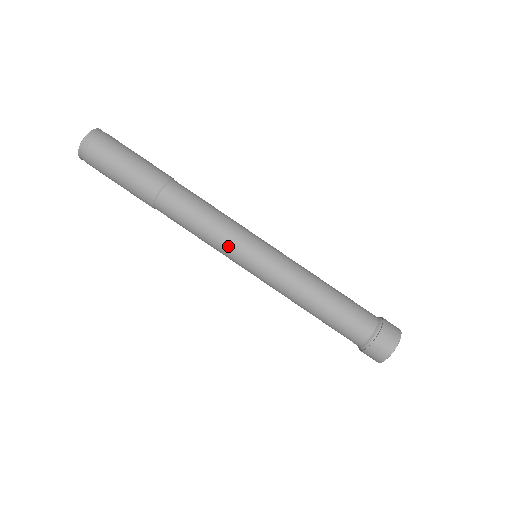
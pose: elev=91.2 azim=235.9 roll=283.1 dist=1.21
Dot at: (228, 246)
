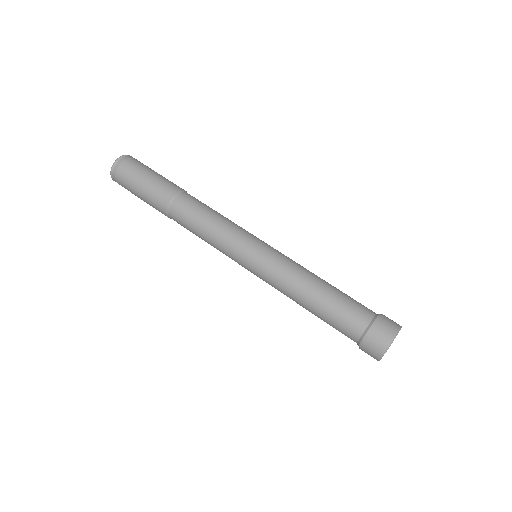
Dot at: (227, 247)
